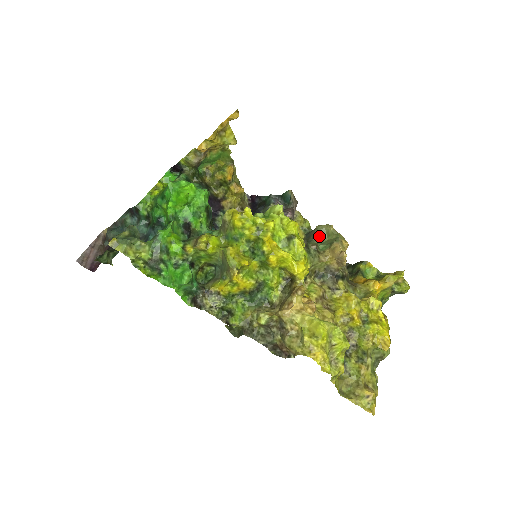
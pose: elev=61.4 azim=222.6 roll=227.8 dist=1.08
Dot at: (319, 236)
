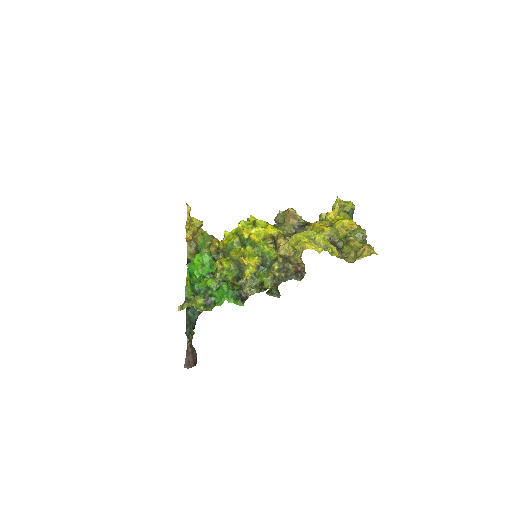
Dot at: (279, 221)
